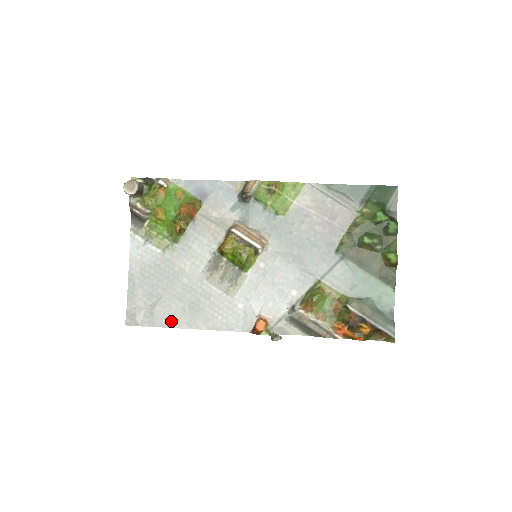
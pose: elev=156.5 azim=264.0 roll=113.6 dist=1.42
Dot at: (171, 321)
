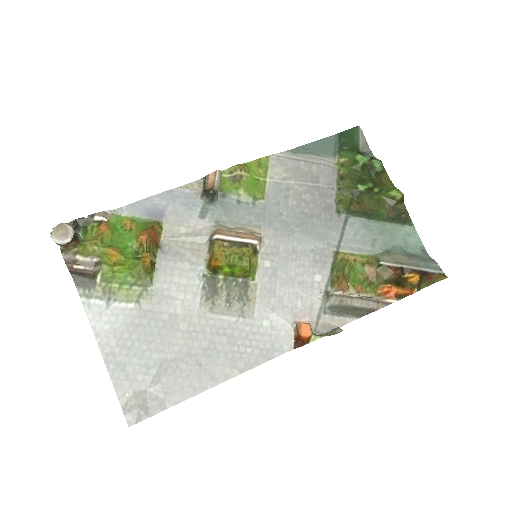
Dot at: (189, 387)
